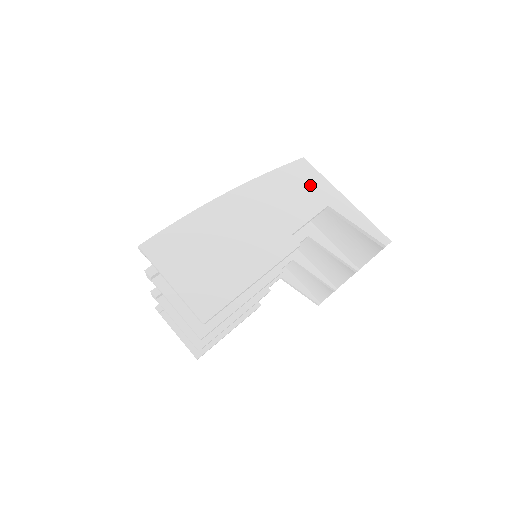
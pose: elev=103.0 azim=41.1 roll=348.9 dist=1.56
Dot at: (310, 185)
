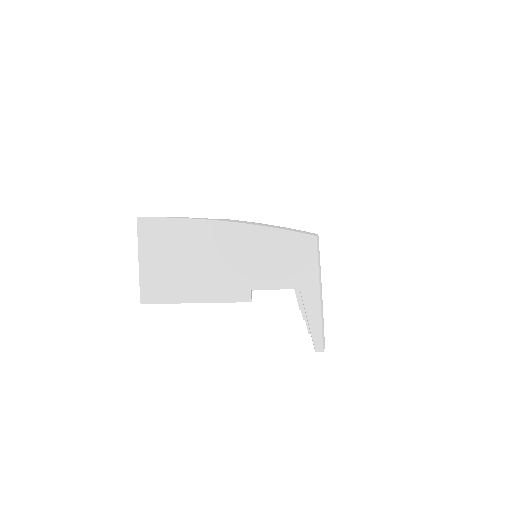
Dot at: (301, 263)
